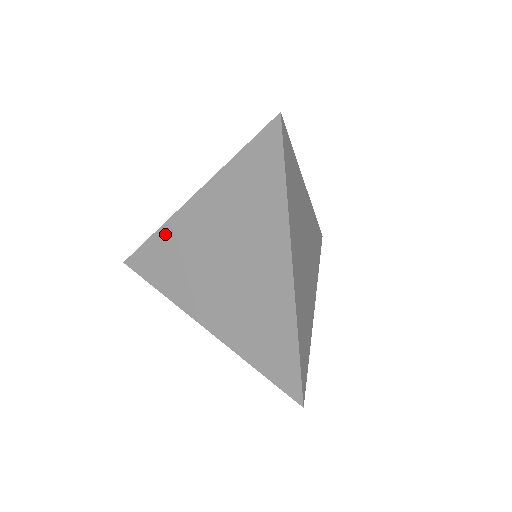
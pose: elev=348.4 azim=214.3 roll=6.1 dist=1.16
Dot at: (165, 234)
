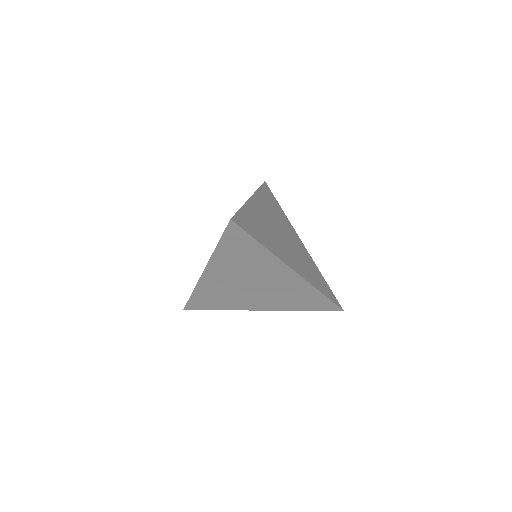
Dot at: (201, 290)
